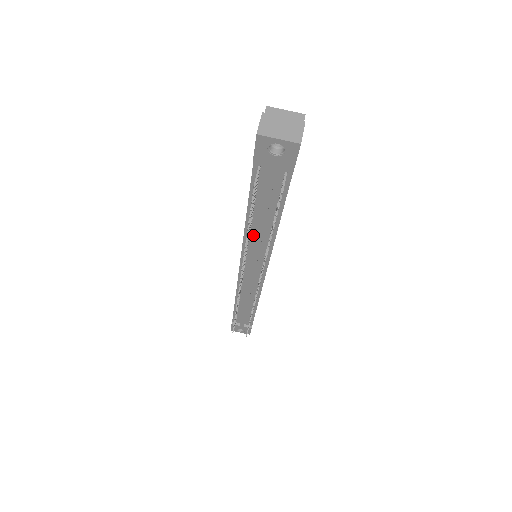
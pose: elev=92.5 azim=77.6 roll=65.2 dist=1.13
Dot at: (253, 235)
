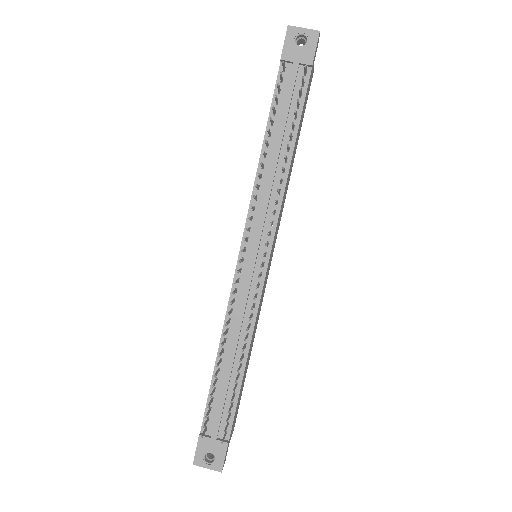
Dot at: (265, 177)
